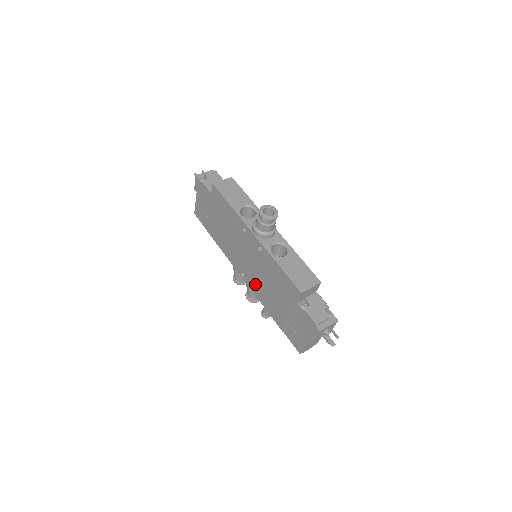
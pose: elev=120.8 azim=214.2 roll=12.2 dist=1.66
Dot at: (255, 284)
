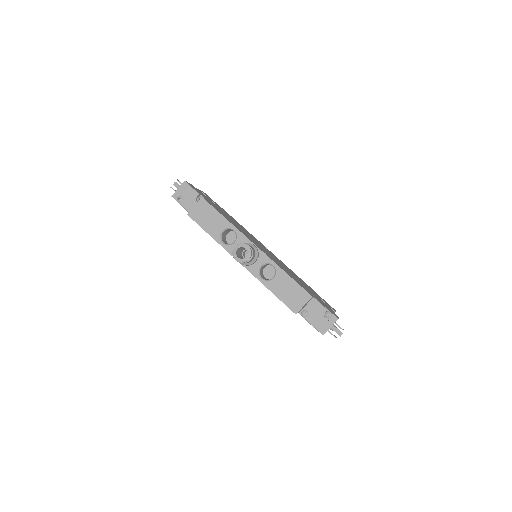
Dot at: occluded
